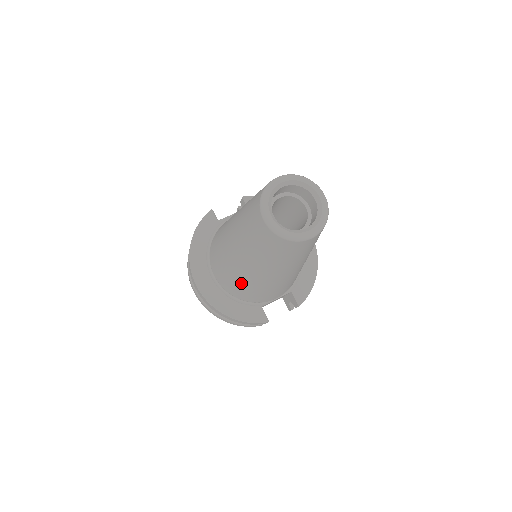
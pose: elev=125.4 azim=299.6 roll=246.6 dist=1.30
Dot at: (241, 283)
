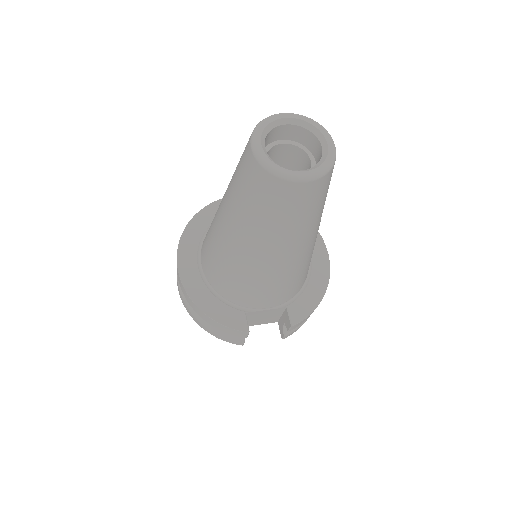
Dot at: (224, 265)
